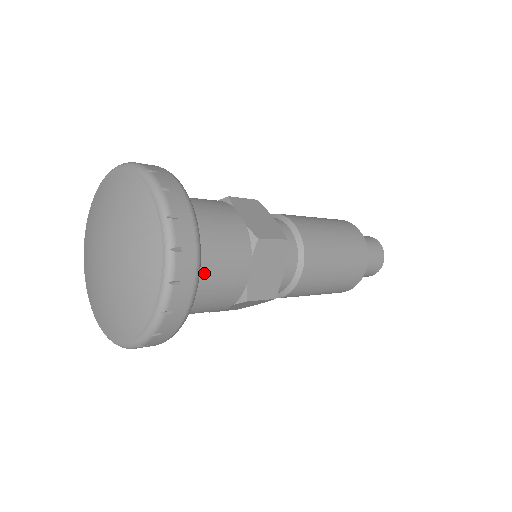
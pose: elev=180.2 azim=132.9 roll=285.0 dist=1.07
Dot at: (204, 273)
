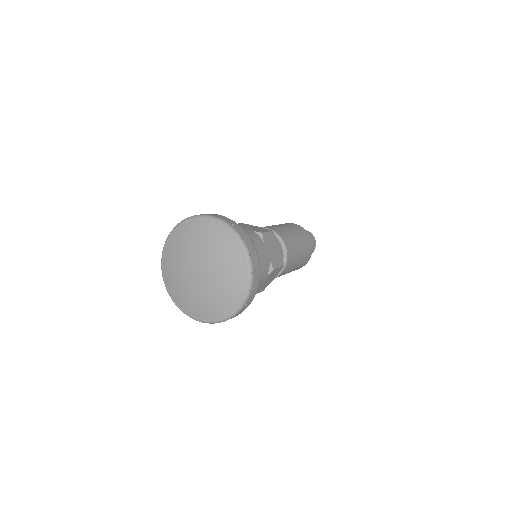
Dot at: occluded
